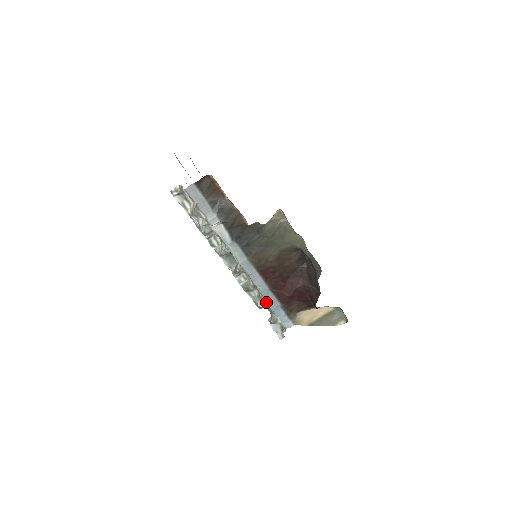
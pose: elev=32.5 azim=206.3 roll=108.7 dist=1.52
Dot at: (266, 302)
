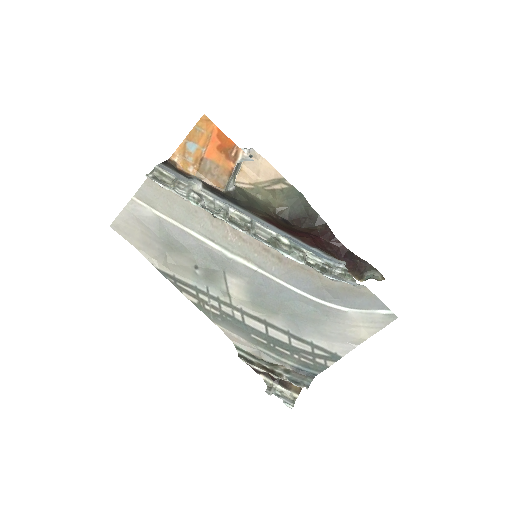
Dot at: (300, 248)
